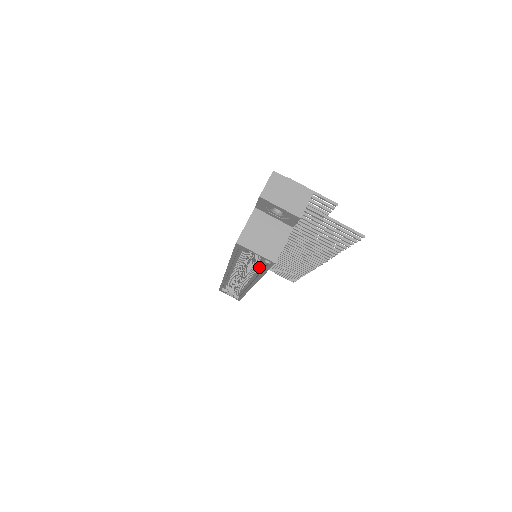
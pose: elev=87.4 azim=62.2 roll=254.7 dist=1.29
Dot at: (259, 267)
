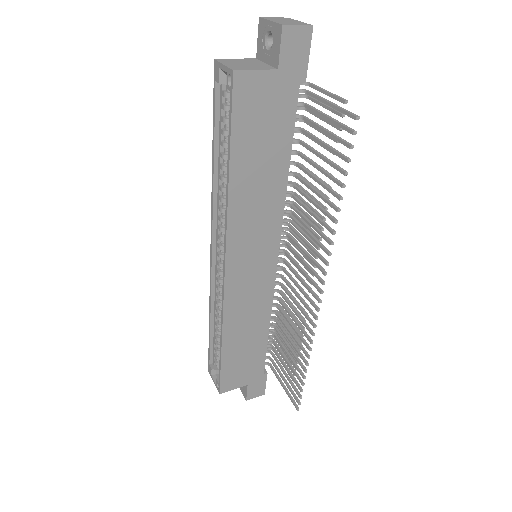
Dot at: occluded
